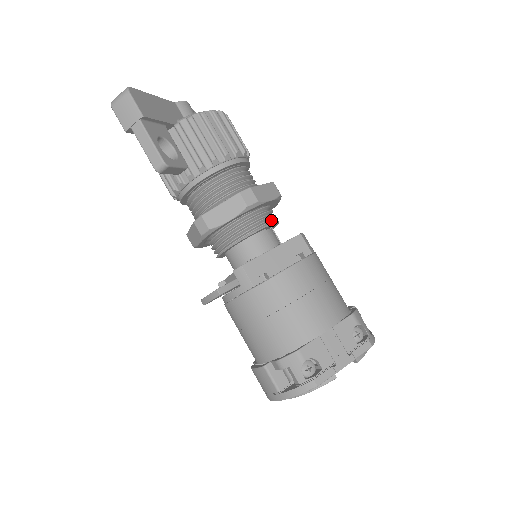
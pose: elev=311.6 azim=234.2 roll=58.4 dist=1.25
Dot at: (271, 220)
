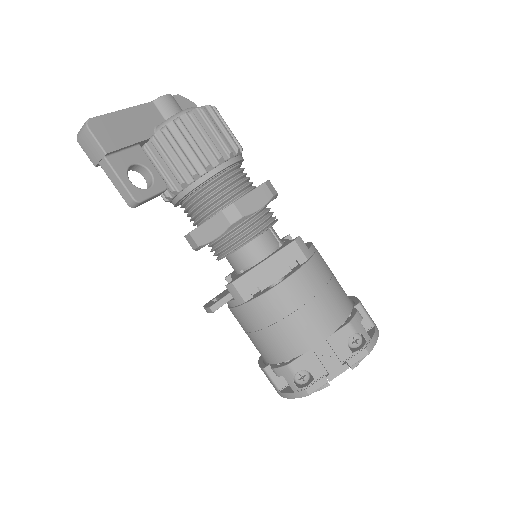
Dot at: (264, 226)
